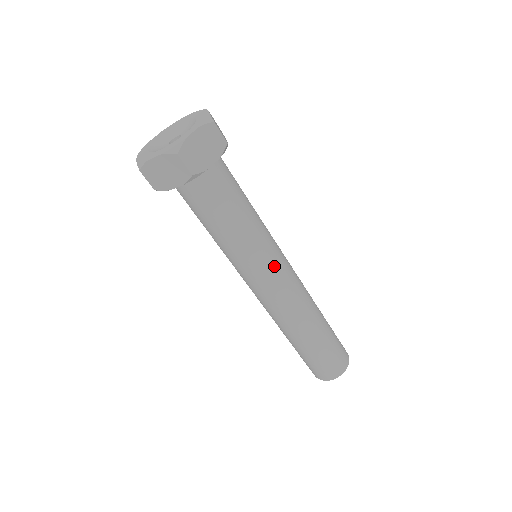
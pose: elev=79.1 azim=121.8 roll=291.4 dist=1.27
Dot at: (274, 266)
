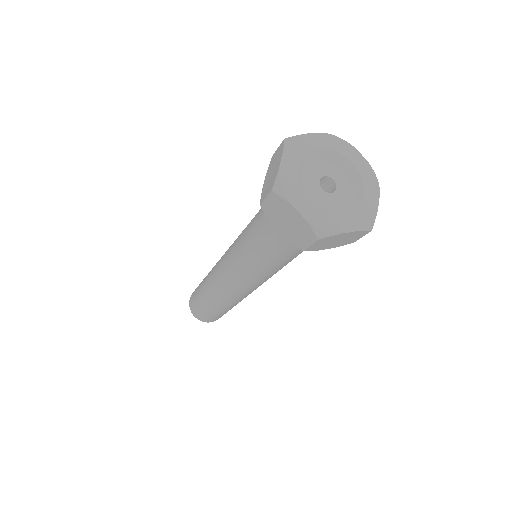
Dot at: (259, 283)
